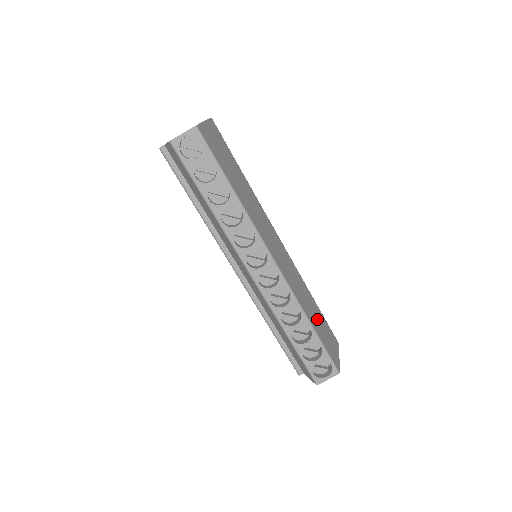
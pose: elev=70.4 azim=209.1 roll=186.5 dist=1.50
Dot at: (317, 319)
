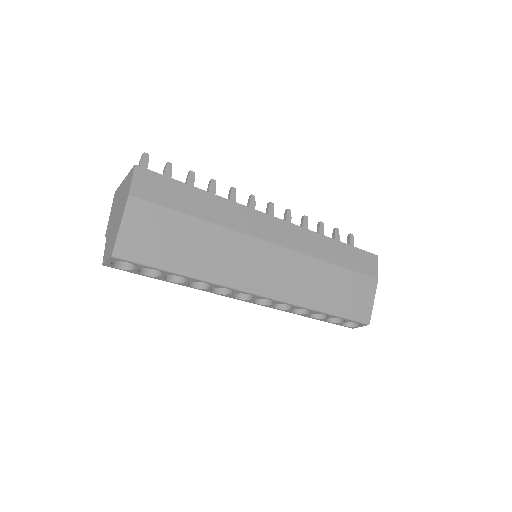
Dot at: (337, 291)
